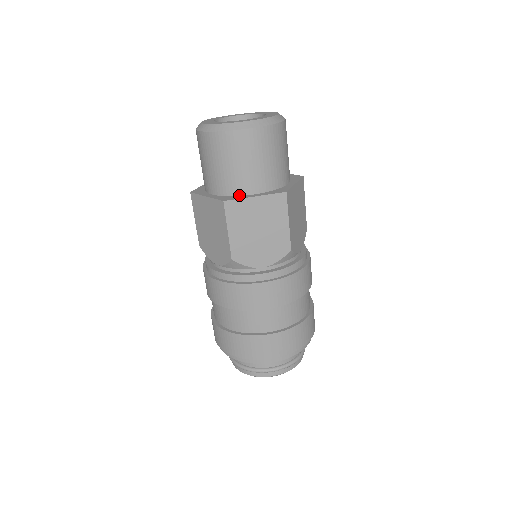
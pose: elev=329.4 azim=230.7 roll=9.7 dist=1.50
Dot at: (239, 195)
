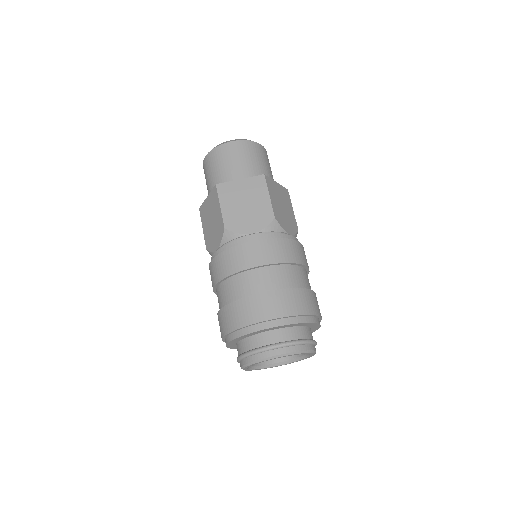
Dot at: occluded
